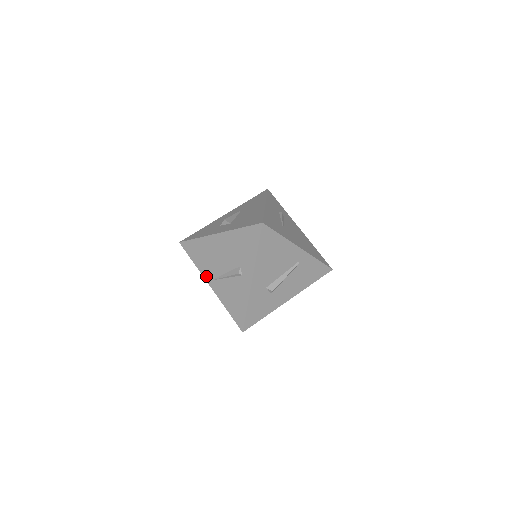
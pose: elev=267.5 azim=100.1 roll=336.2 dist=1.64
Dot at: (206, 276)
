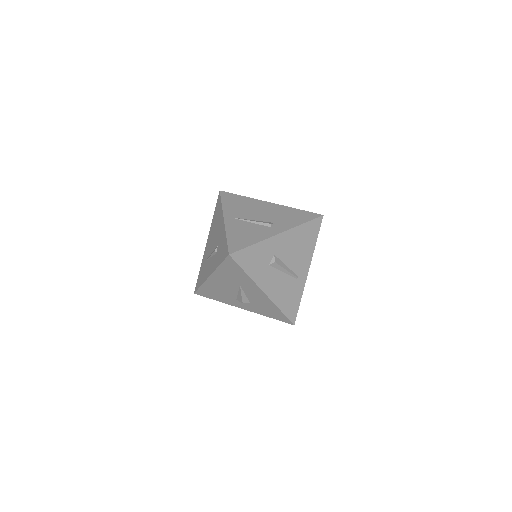
Dot at: (227, 213)
